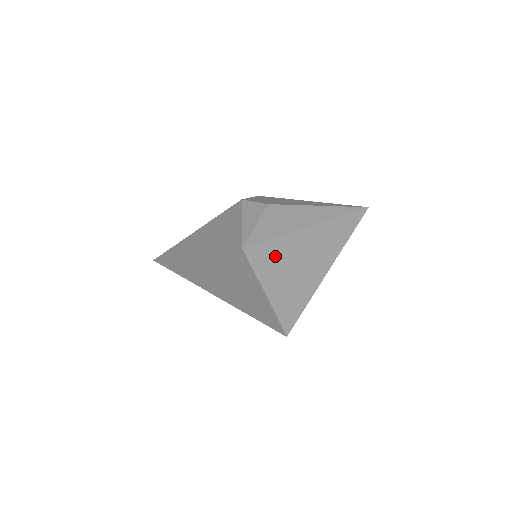
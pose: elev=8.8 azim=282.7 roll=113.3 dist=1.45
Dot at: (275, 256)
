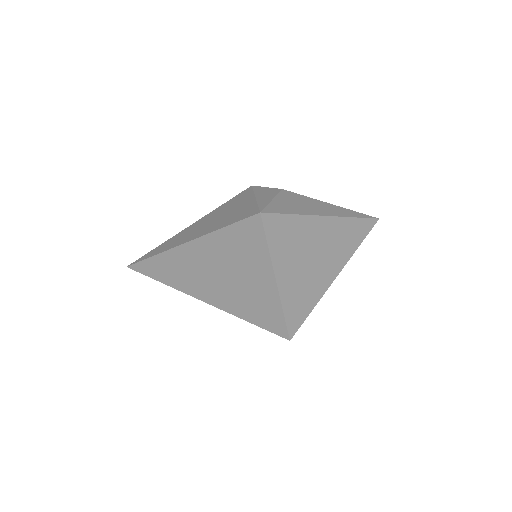
Dot at: (290, 235)
